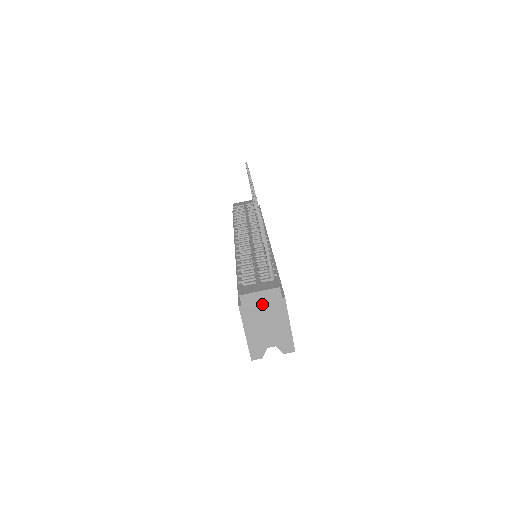
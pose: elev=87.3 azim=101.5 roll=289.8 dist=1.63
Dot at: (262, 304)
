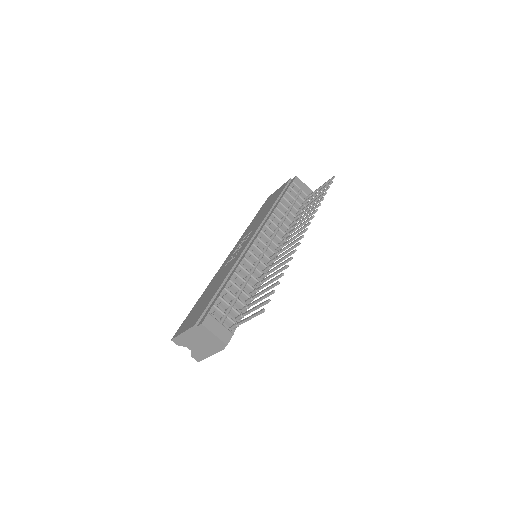
Dot at: (208, 338)
